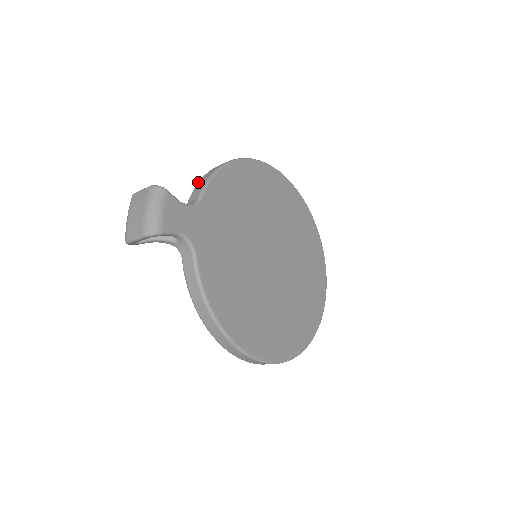
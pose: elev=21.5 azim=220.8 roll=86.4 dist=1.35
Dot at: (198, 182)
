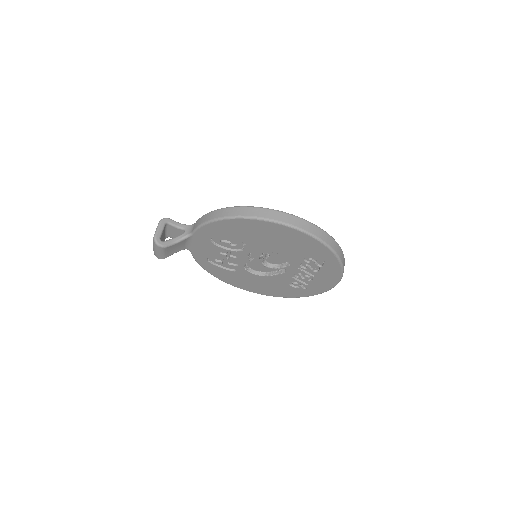
Dot at: (195, 260)
